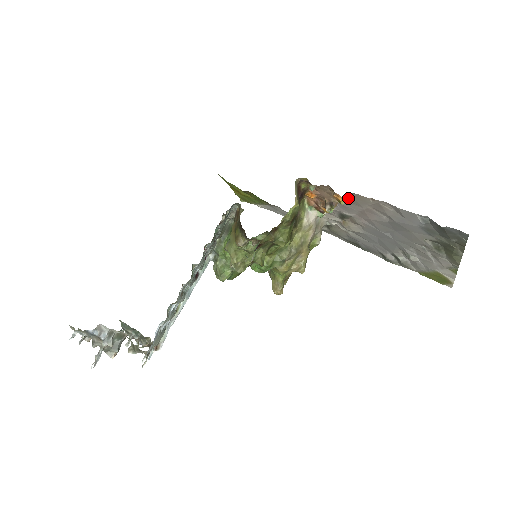
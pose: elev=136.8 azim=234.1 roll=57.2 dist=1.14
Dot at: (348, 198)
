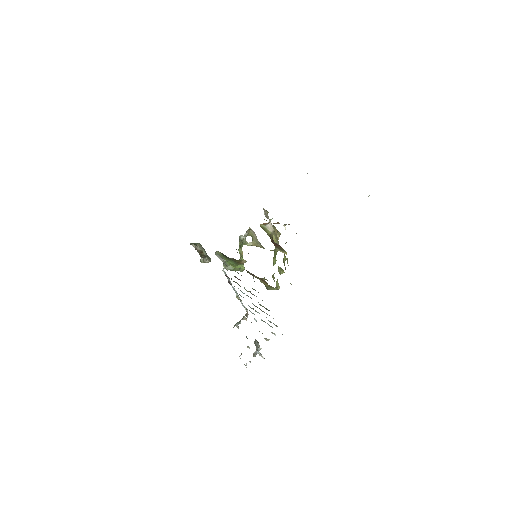
Dot at: occluded
